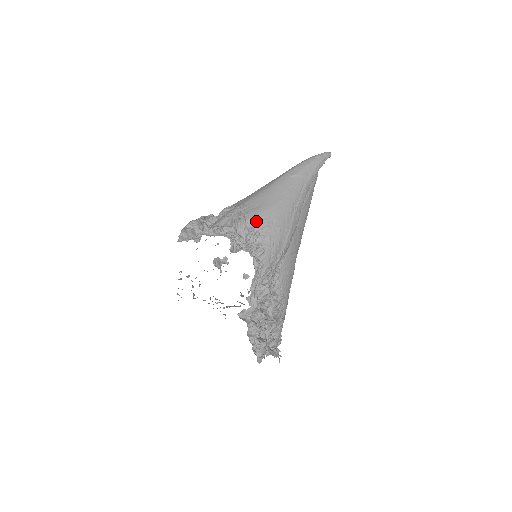
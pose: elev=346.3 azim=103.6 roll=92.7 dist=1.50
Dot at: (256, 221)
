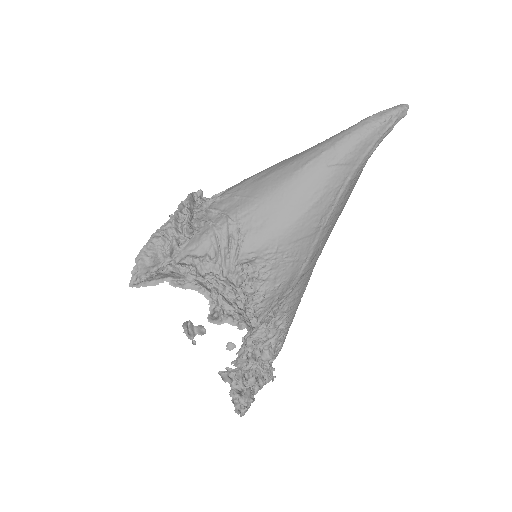
Dot at: (255, 255)
